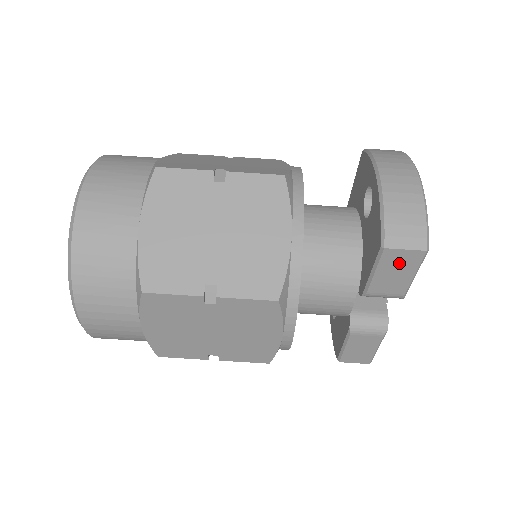
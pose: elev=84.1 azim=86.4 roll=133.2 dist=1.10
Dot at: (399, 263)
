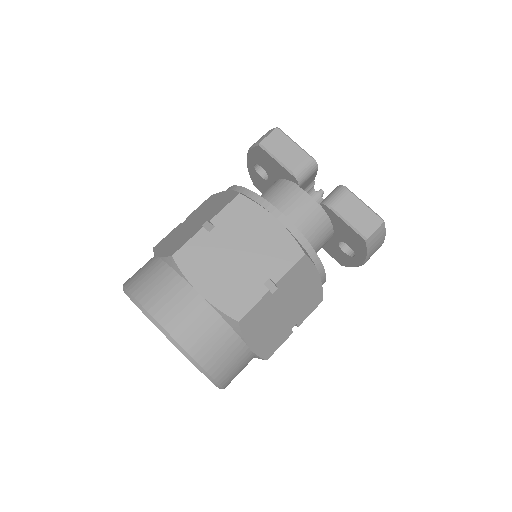
Dot at: (277, 143)
